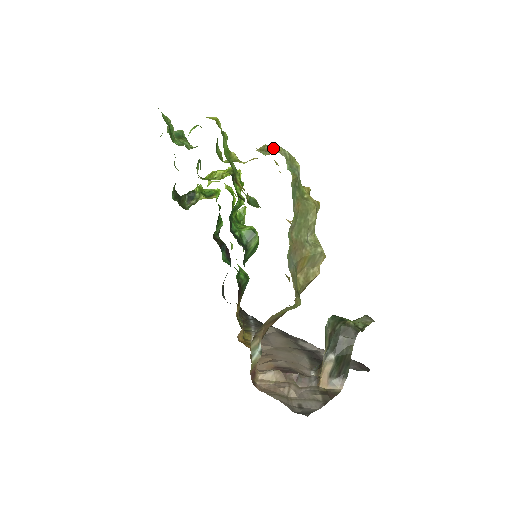
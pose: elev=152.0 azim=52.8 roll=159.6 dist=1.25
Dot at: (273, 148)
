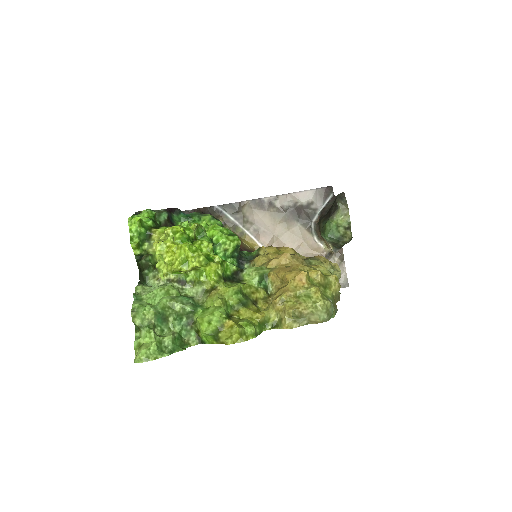
Dot at: (302, 311)
